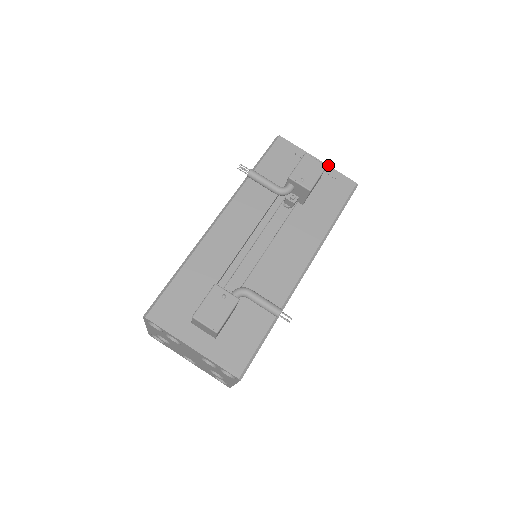
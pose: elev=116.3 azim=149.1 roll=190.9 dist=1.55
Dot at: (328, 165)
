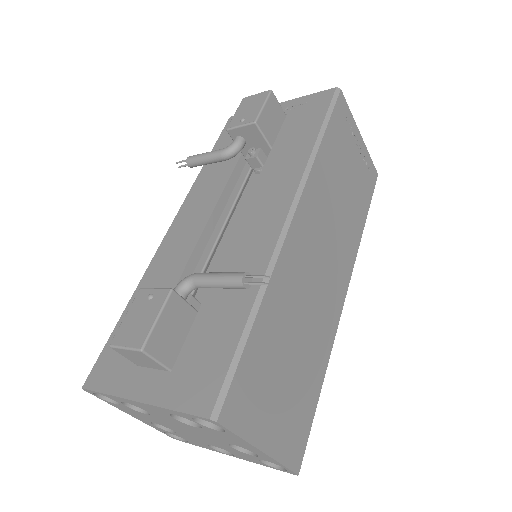
Dot at: (293, 99)
